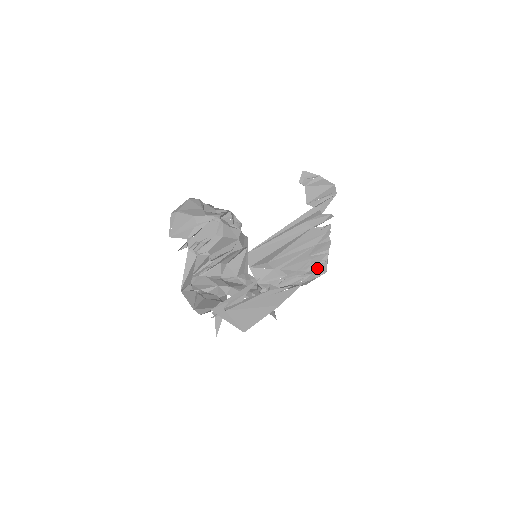
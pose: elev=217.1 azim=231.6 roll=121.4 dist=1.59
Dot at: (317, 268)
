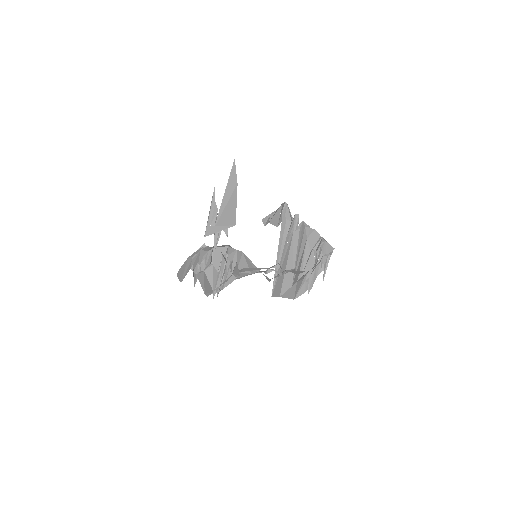
Dot at: (324, 251)
